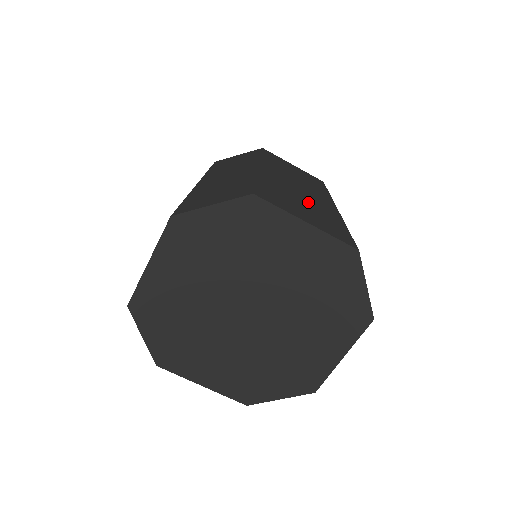
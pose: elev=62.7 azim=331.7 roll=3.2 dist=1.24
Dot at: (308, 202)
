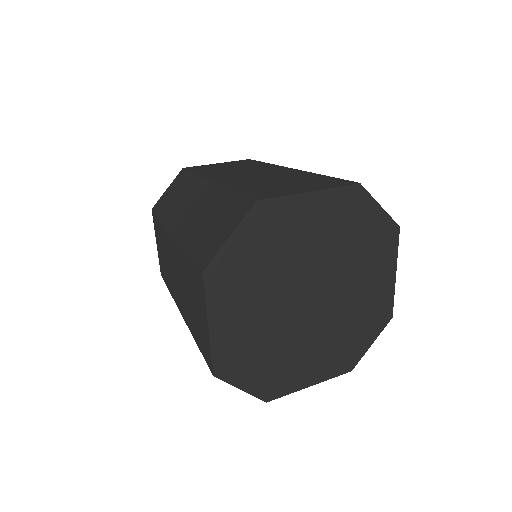
Dot at: (279, 179)
